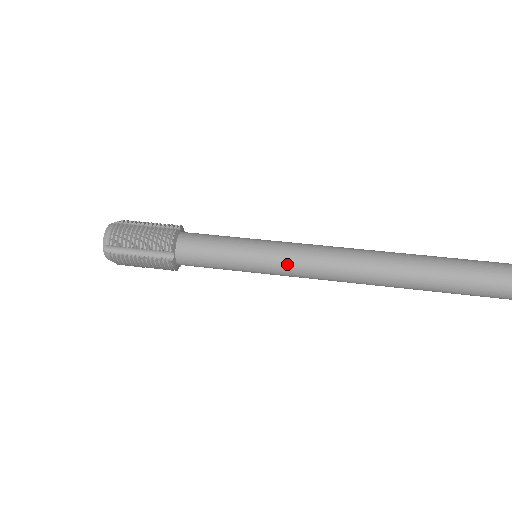
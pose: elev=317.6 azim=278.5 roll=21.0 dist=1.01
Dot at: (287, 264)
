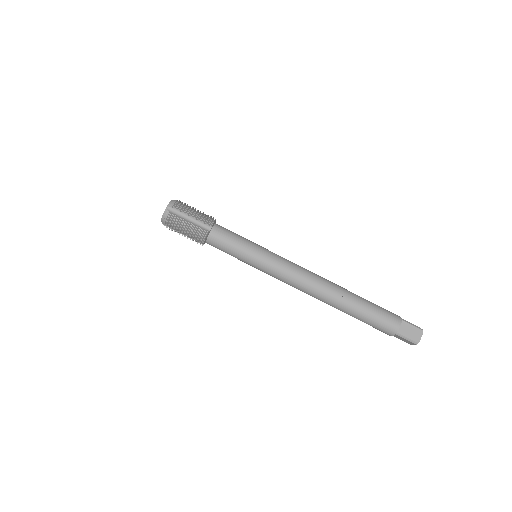
Dot at: (270, 275)
